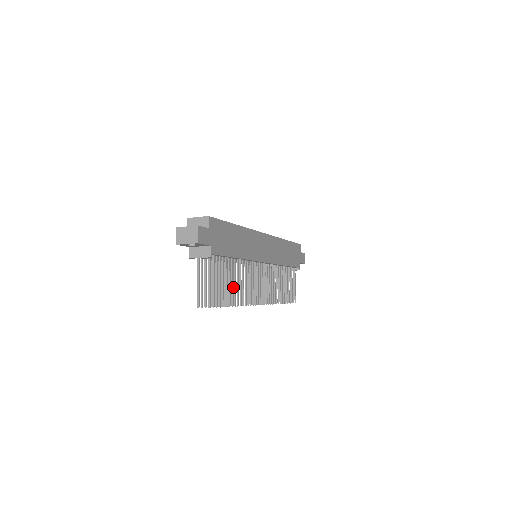
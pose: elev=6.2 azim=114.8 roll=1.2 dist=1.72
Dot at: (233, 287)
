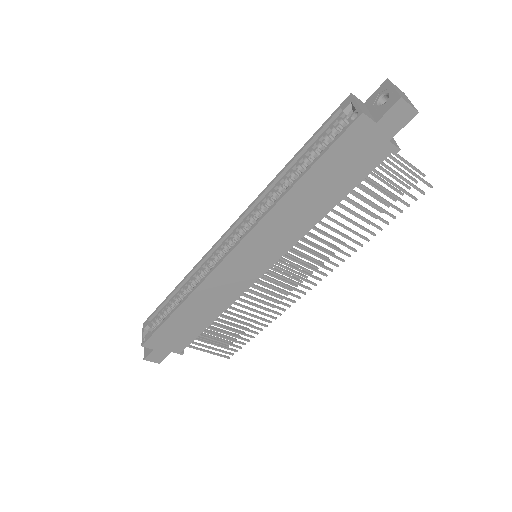
Dot at: occluded
